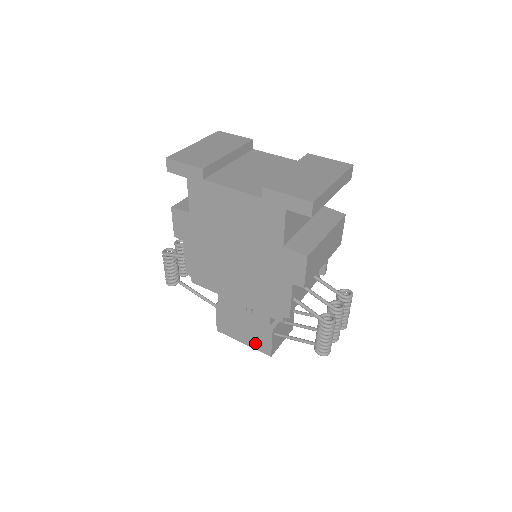
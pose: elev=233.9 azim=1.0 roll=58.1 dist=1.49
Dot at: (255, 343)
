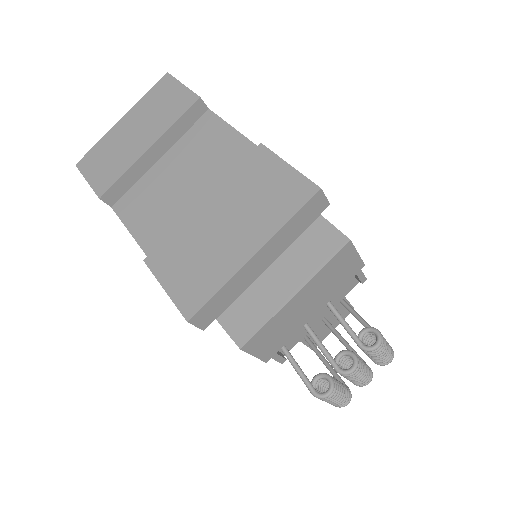
Dot at: occluded
